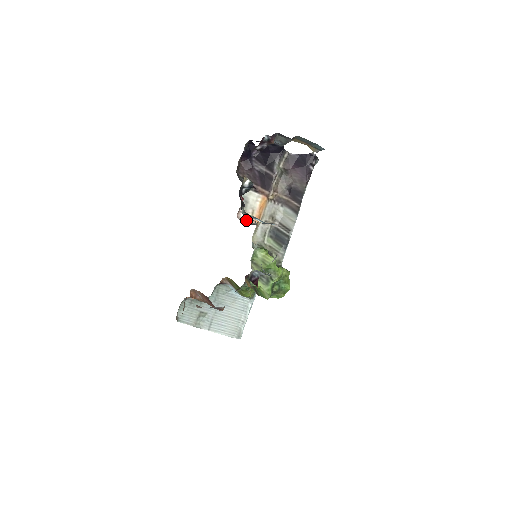
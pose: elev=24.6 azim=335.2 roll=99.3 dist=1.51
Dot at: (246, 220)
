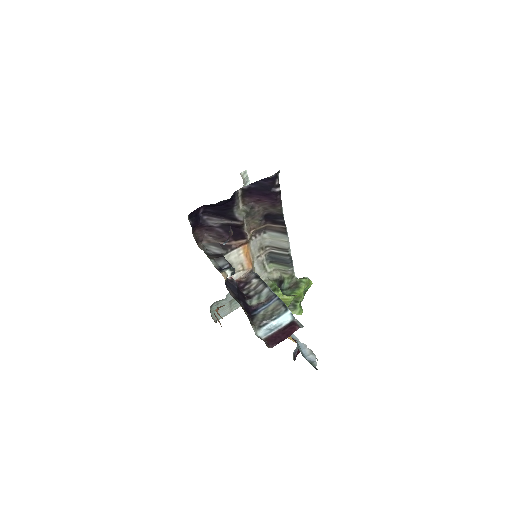
Dot at: (240, 275)
